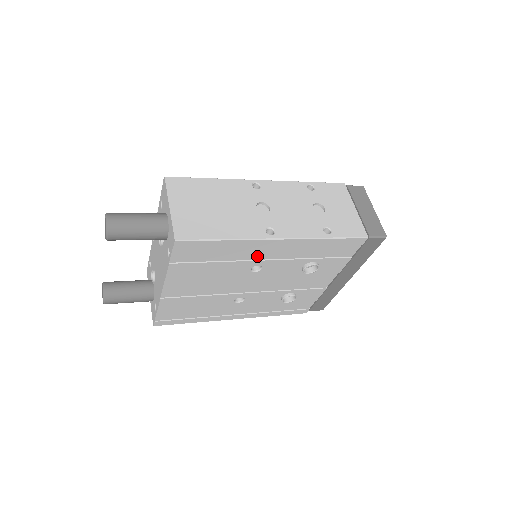
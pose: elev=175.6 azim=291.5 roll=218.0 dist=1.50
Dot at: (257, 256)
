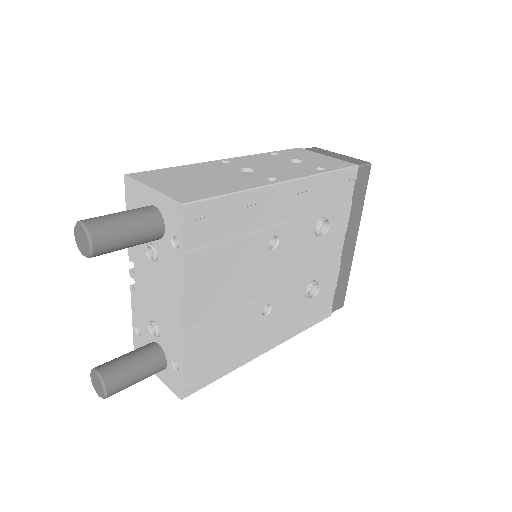
Dot at: (270, 219)
